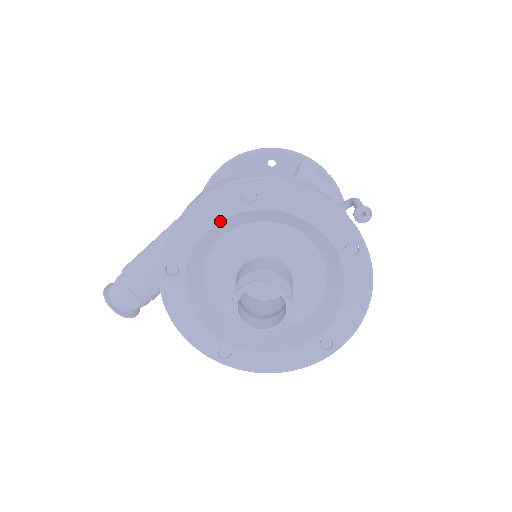
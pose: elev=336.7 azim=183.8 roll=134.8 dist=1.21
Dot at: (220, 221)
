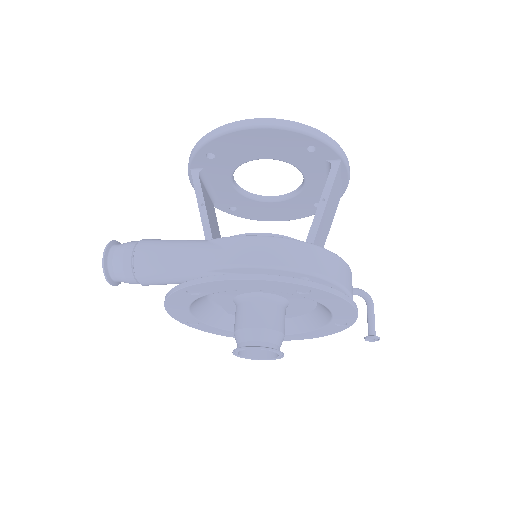
Dot at: (265, 290)
